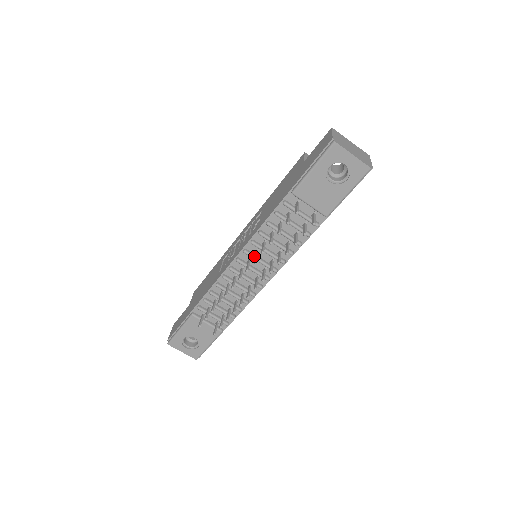
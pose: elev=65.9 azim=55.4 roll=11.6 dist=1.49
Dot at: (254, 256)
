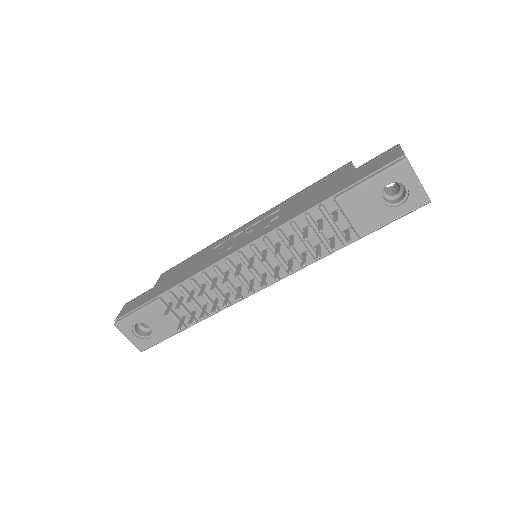
Dot at: (263, 255)
